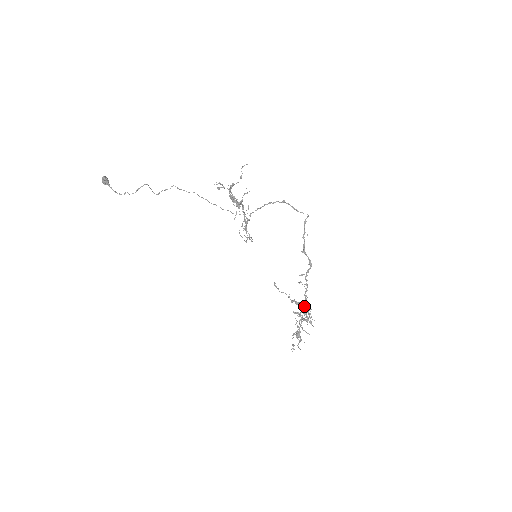
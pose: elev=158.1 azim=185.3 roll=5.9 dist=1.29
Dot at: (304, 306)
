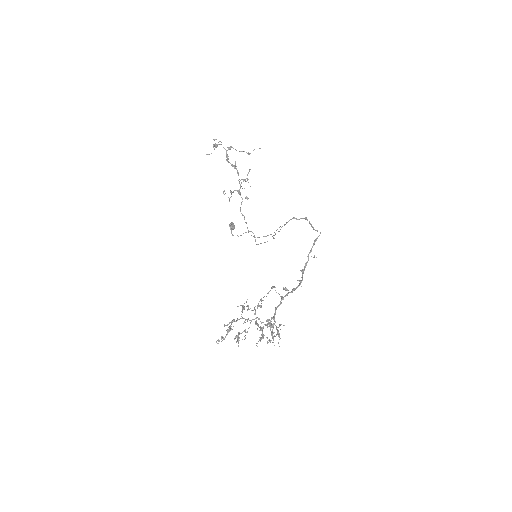
Dot at: (258, 304)
